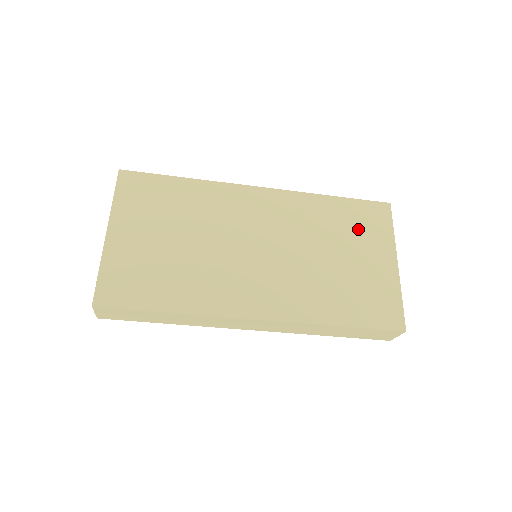
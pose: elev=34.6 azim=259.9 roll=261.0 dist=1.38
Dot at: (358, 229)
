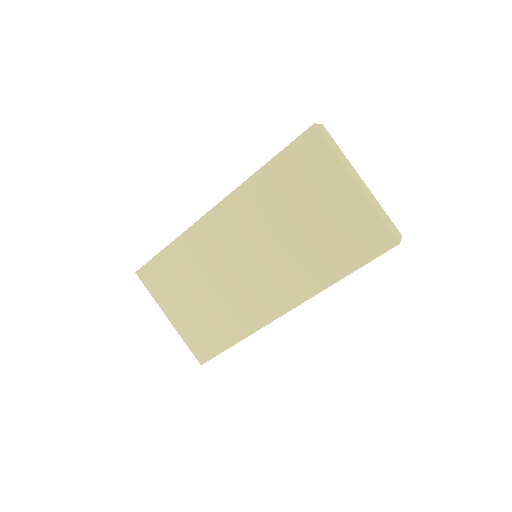
Dot at: (304, 179)
